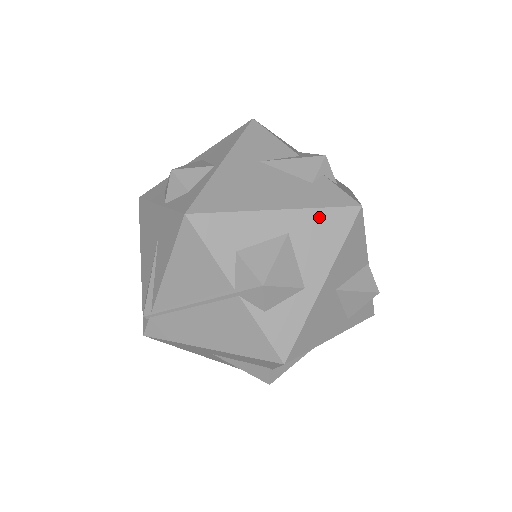
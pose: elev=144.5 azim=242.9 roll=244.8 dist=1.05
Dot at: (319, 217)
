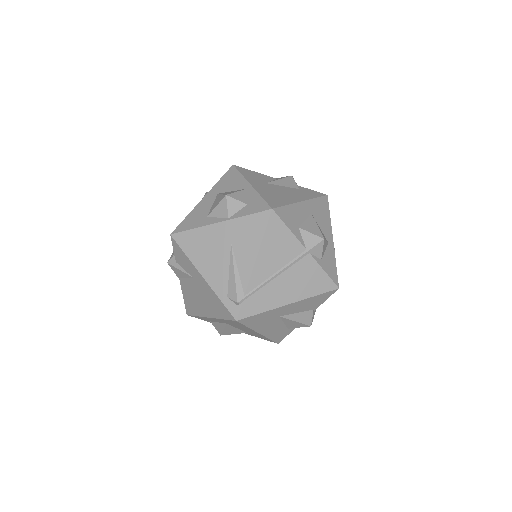
Dot at: (317, 203)
